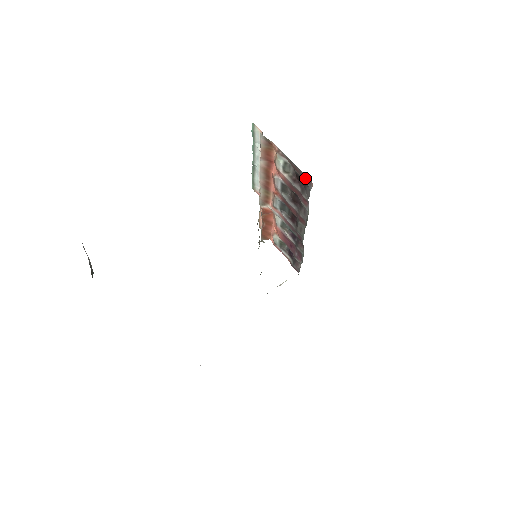
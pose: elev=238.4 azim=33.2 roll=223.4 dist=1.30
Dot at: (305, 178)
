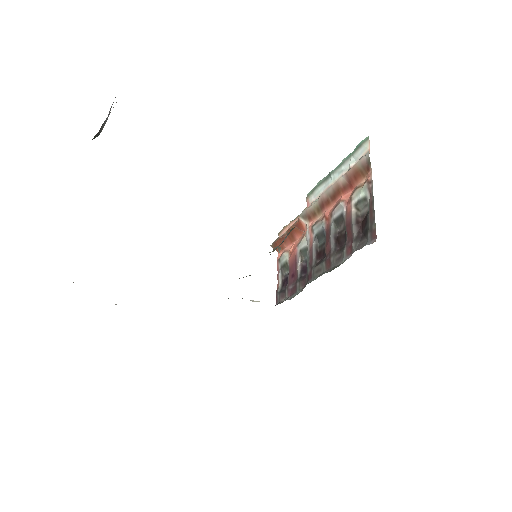
Dot at: (373, 229)
